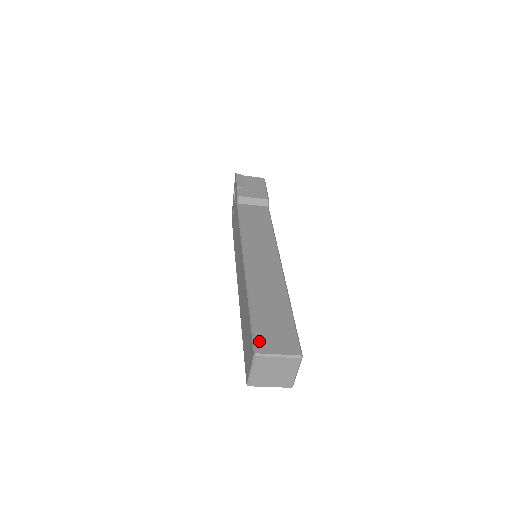
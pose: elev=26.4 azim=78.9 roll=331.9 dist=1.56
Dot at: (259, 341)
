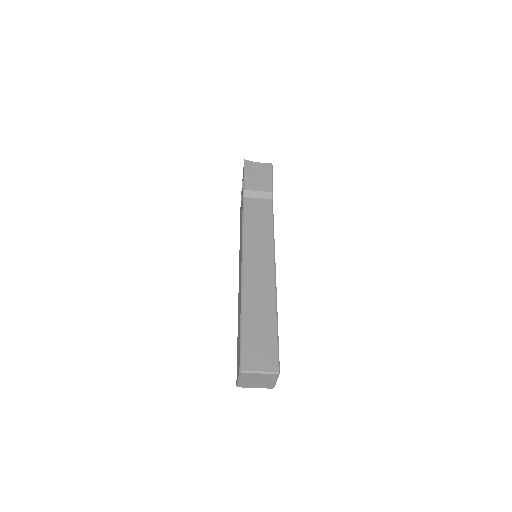
Dot at: (245, 358)
